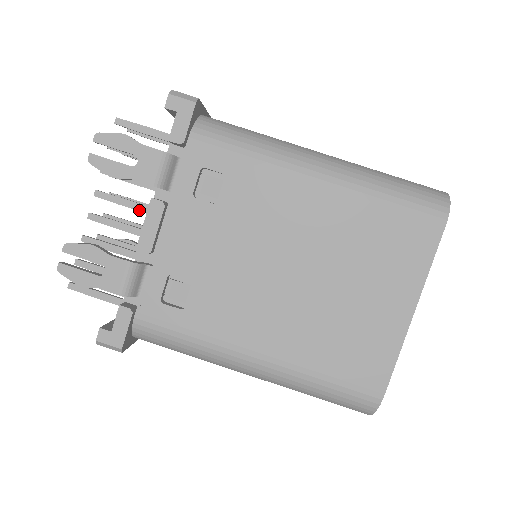
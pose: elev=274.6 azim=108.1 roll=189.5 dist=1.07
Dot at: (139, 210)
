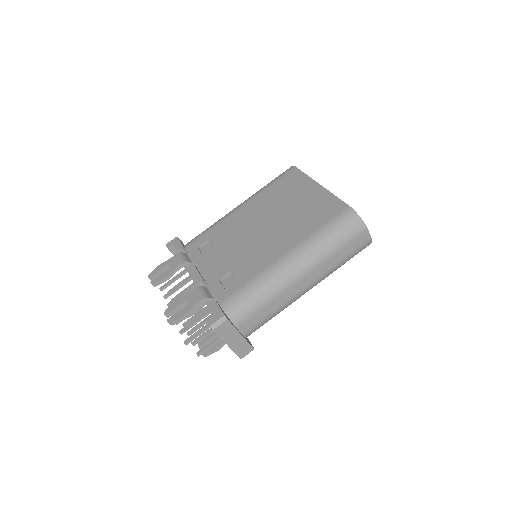
Dot at: (190, 289)
